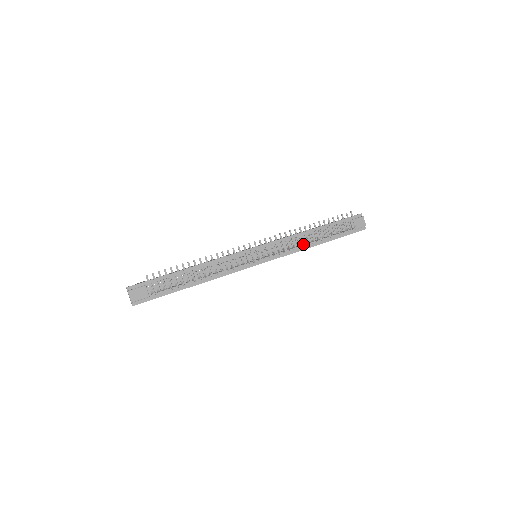
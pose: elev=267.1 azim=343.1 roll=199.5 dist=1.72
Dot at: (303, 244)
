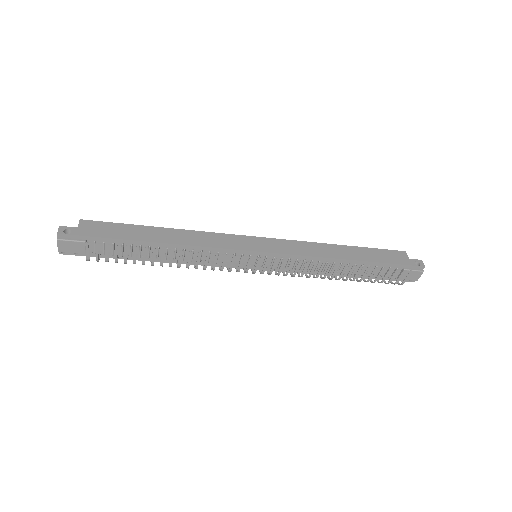
Dot at: (322, 278)
